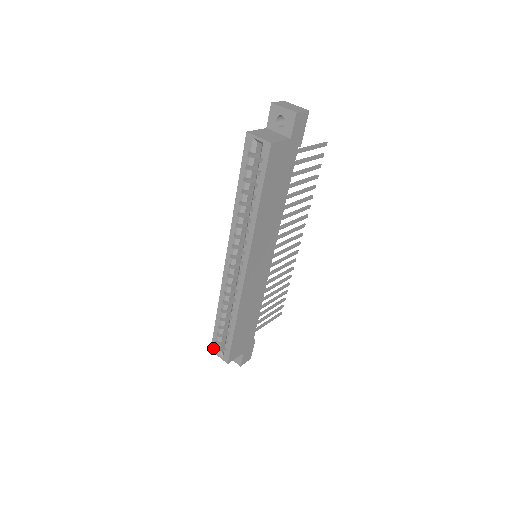
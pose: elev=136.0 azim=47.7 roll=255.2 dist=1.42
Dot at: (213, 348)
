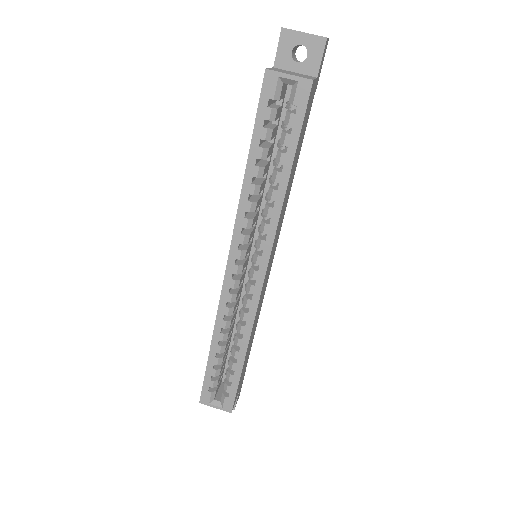
Dot at: (204, 399)
